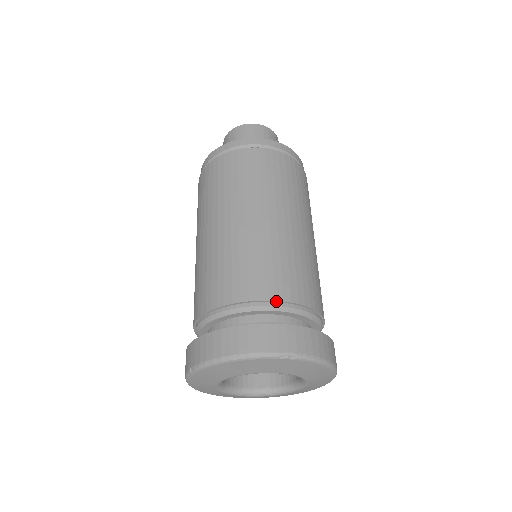
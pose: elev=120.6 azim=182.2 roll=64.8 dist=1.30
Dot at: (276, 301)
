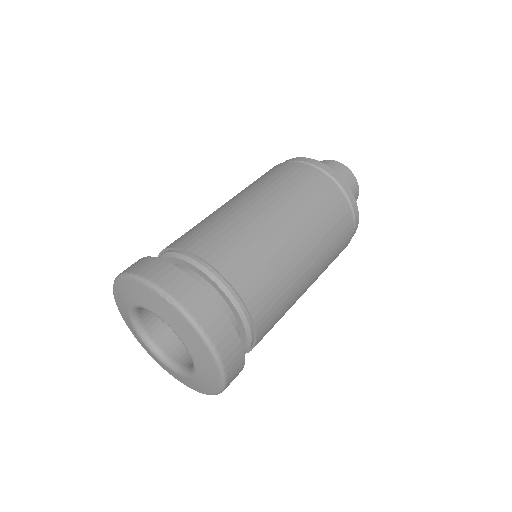
Dot at: (206, 262)
